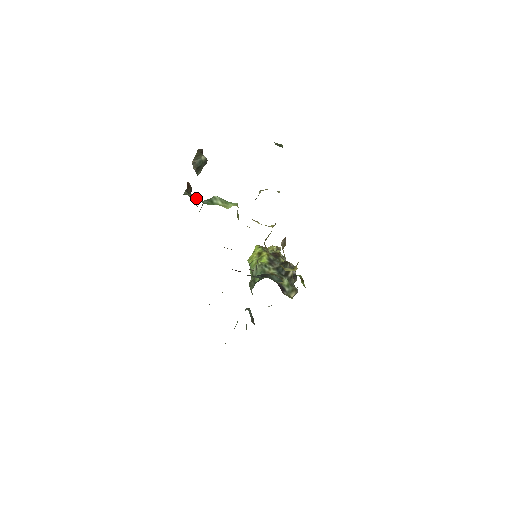
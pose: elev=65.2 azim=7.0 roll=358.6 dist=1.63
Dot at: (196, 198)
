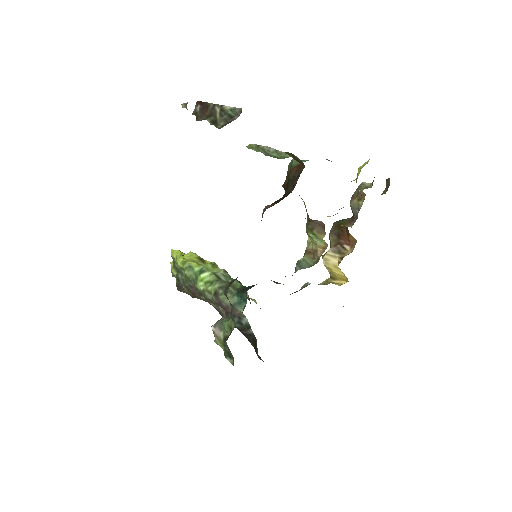
Dot at: occluded
